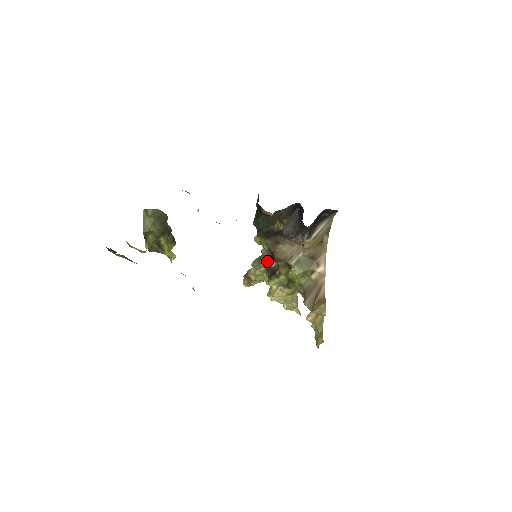
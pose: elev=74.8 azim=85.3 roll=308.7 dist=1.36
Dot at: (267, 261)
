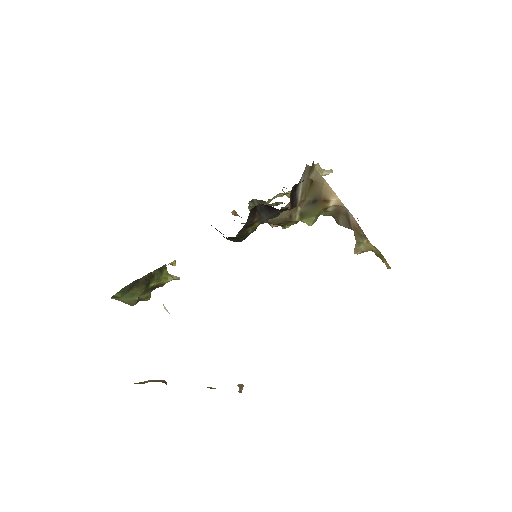
Dot at: occluded
